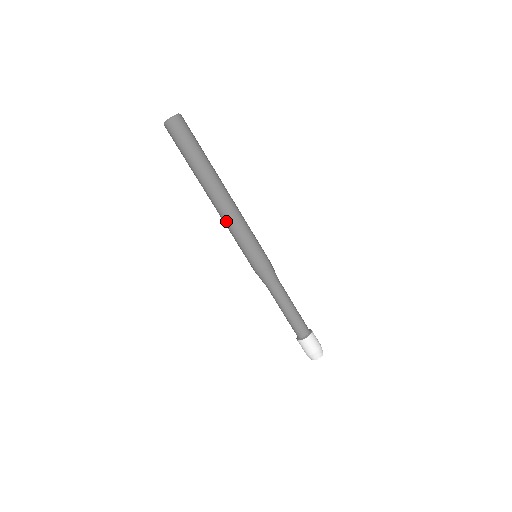
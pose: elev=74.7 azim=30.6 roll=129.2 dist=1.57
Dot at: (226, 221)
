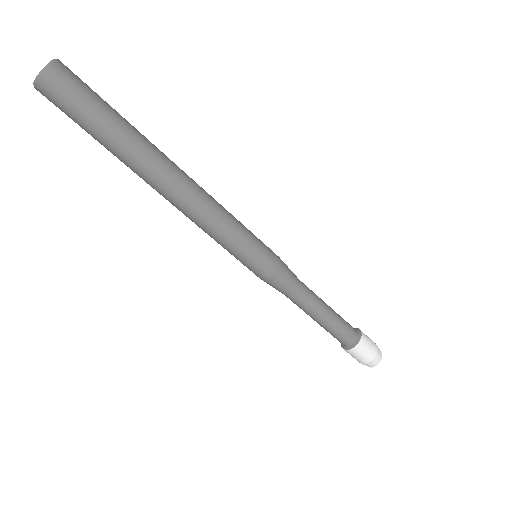
Dot at: (193, 221)
